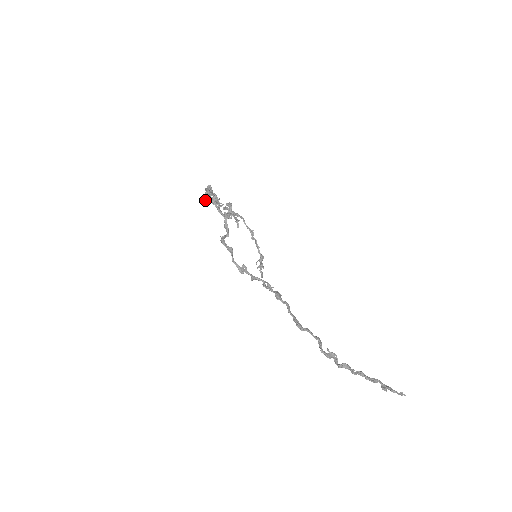
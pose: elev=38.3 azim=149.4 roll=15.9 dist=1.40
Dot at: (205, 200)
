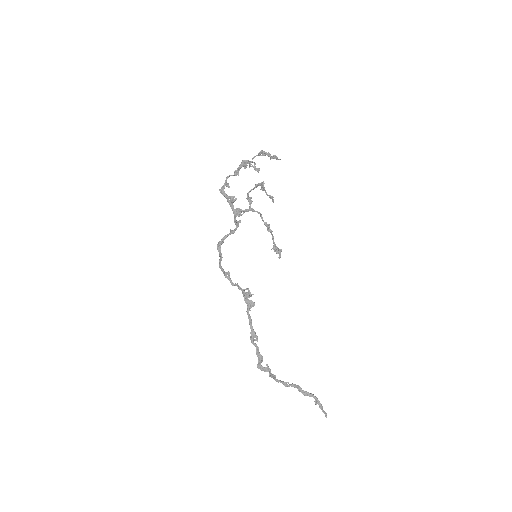
Dot at: occluded
